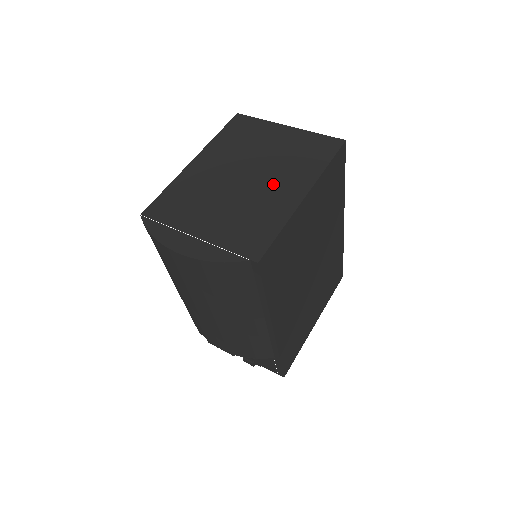
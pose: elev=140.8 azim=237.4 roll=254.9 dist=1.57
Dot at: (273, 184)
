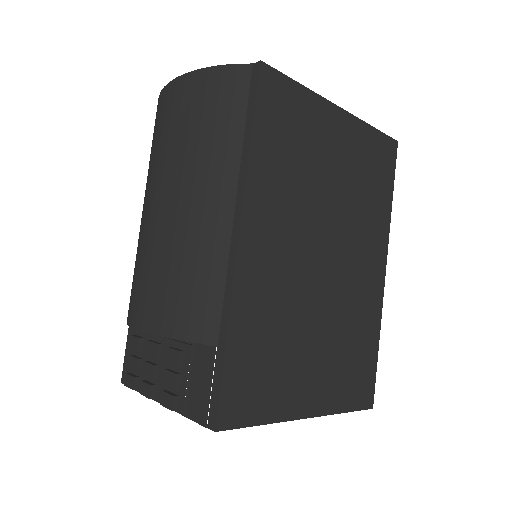
Dot at: occluded
